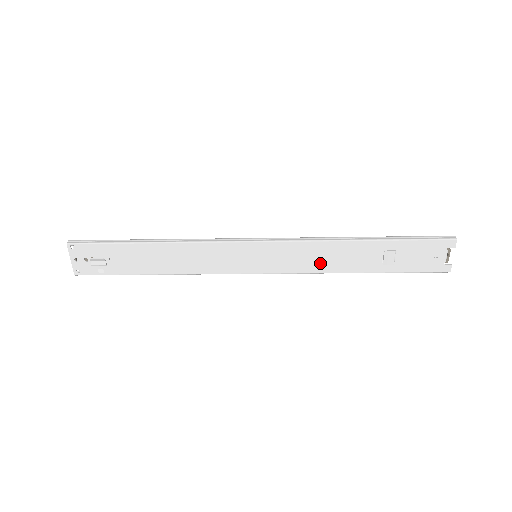
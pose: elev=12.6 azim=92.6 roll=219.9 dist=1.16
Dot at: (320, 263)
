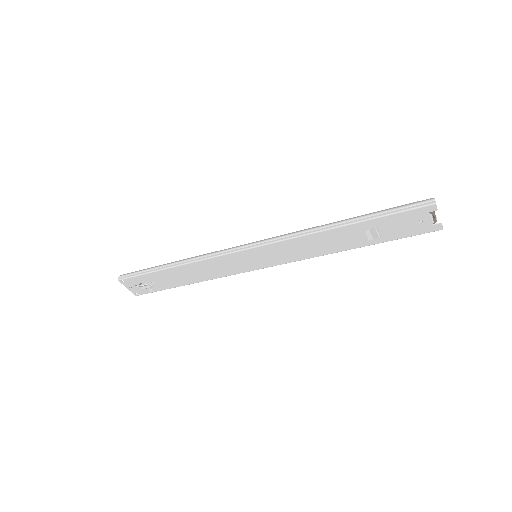
Dot at: (311, 250)
